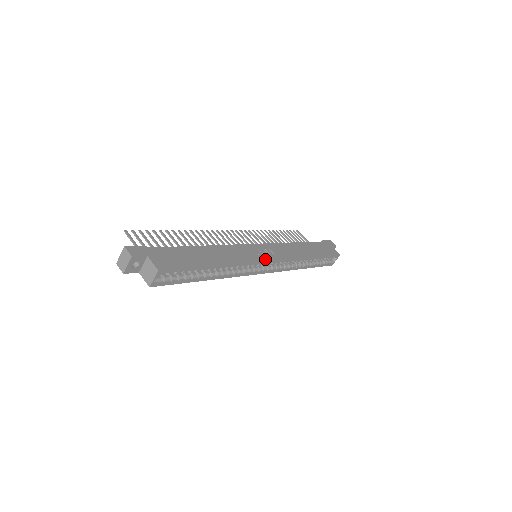
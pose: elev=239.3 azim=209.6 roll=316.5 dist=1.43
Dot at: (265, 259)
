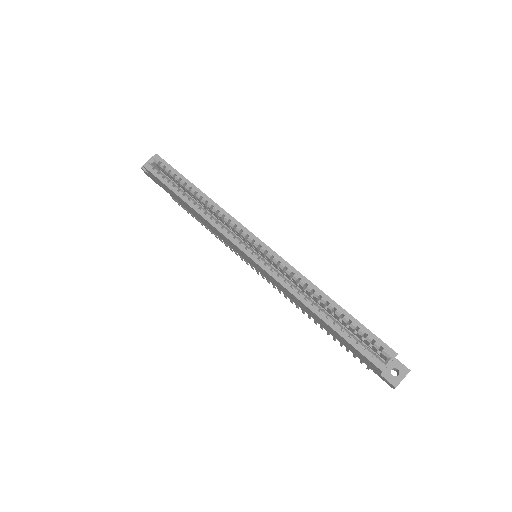
Dot at: (254, 236)
